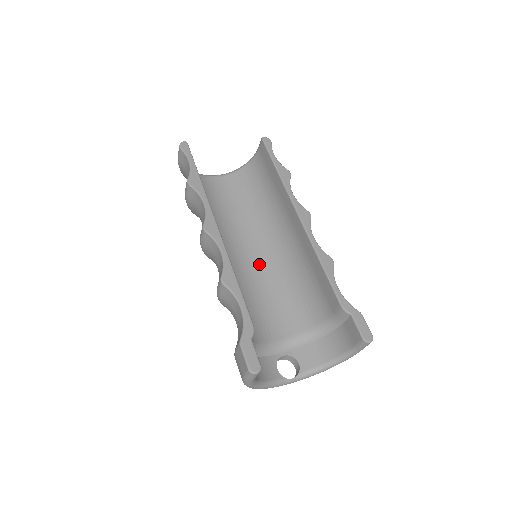
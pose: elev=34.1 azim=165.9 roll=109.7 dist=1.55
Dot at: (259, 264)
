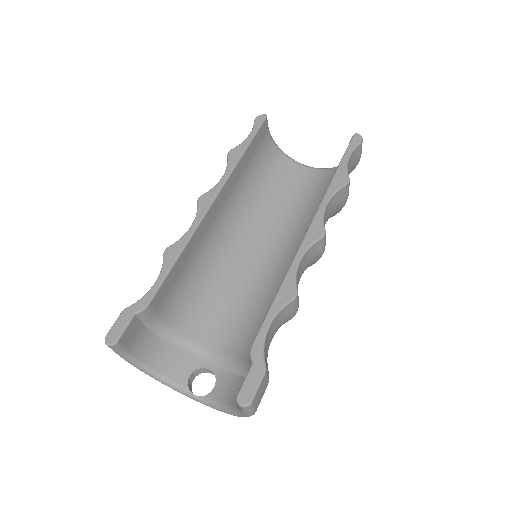
Dot at: (267, 269)
